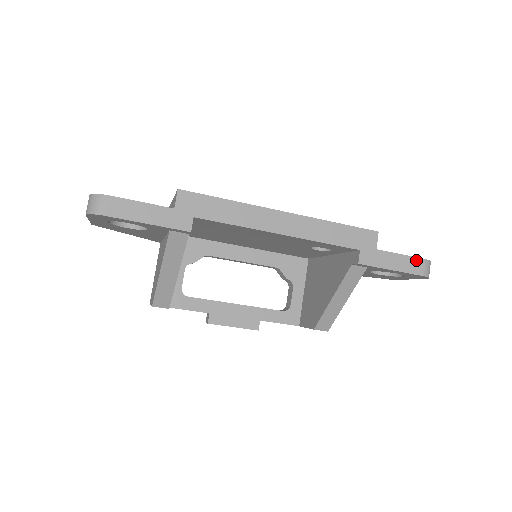
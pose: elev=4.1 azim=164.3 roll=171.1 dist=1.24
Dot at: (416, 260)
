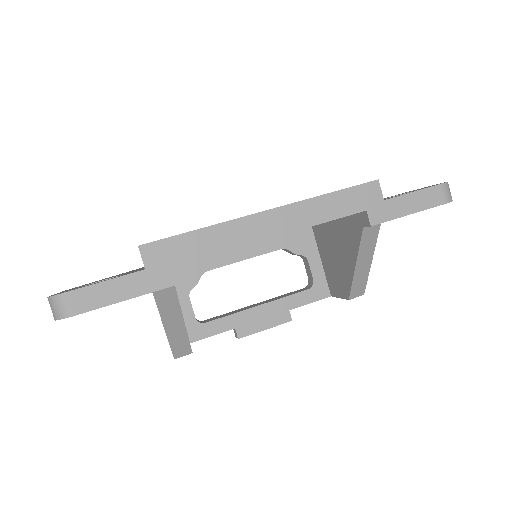
Dot at: (432, 190)
